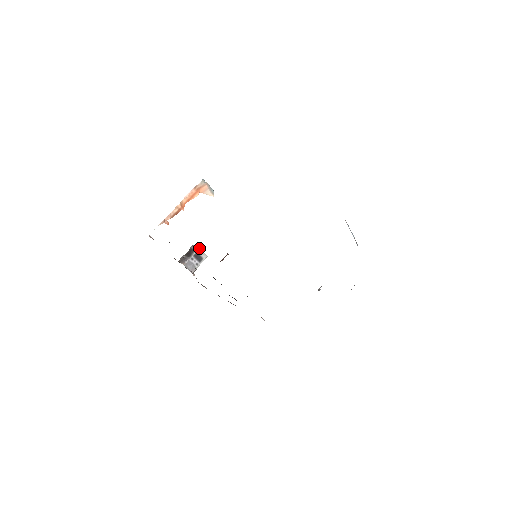
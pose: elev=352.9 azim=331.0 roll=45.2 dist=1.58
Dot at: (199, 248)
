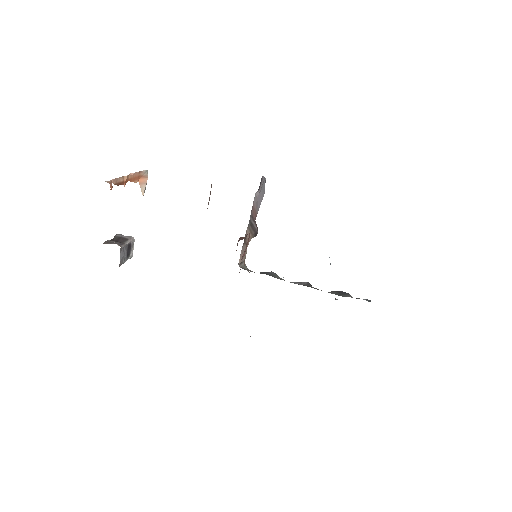
Dot at: (134, 239)
